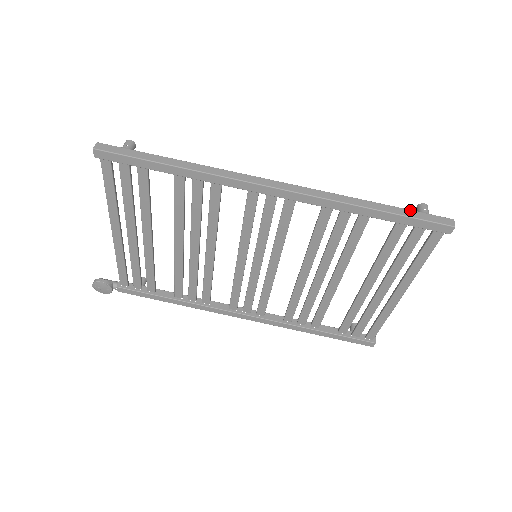
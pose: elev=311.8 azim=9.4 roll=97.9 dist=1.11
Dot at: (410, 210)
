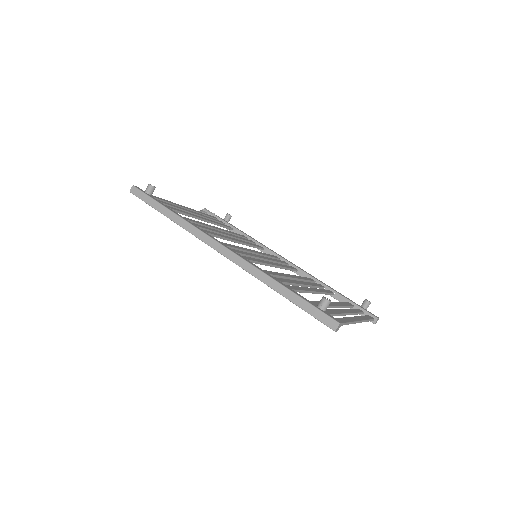
Dot at: (307, 303)
